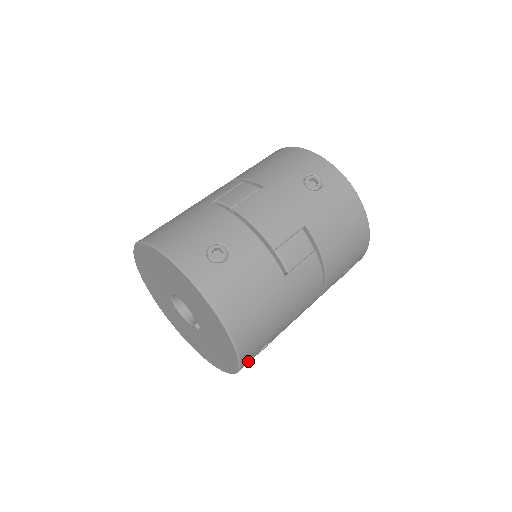
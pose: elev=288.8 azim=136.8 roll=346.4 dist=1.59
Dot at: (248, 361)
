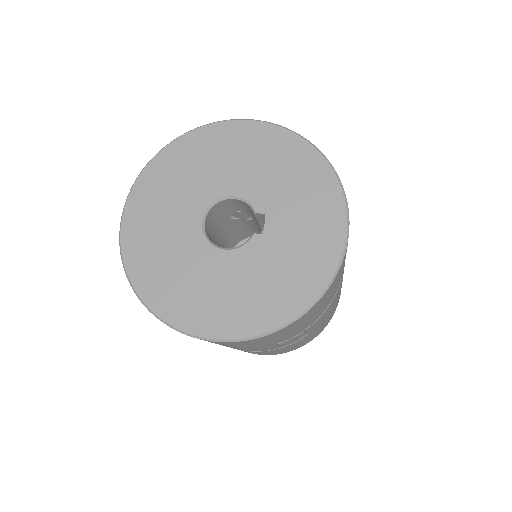
Dot at: occluded
